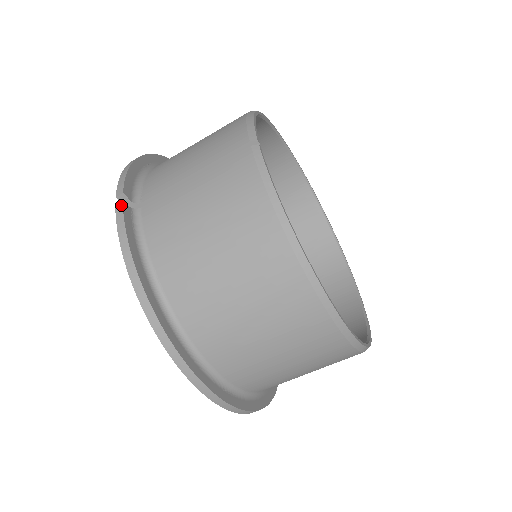
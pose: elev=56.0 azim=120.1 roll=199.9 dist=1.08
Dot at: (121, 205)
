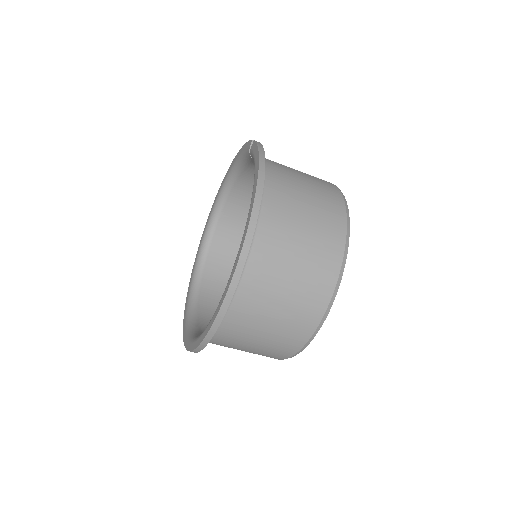
Dot at: (259, 142)
